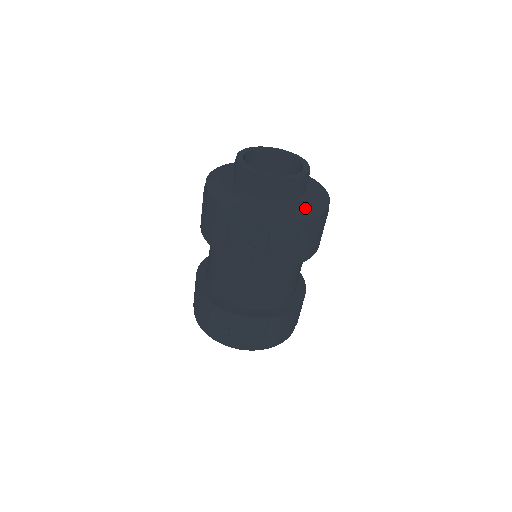
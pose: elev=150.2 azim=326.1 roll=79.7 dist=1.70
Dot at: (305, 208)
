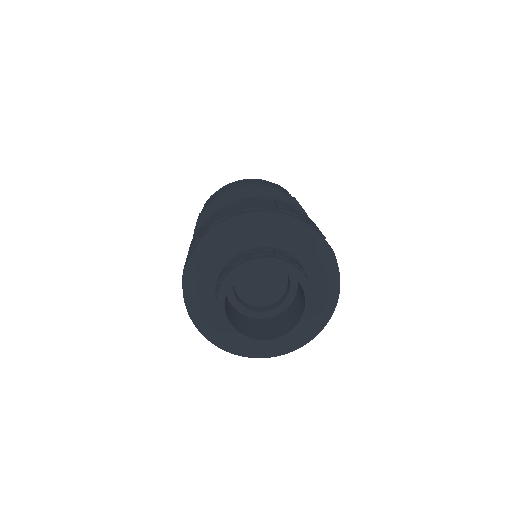
Dot at: (245, 349)
